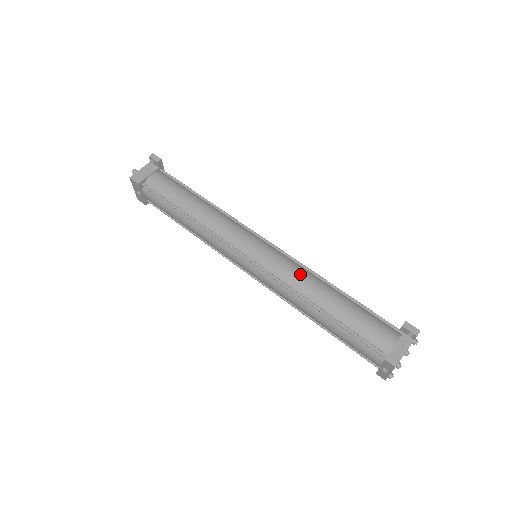
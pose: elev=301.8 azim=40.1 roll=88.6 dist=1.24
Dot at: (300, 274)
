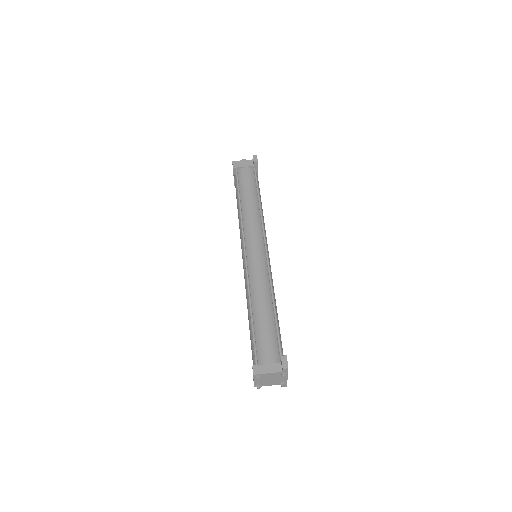
Dot at: (262, 282)
